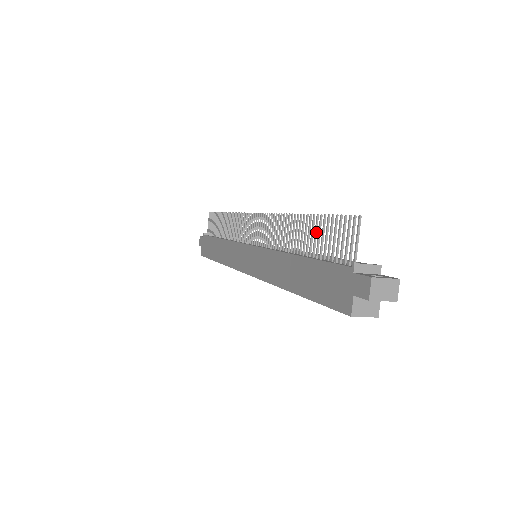
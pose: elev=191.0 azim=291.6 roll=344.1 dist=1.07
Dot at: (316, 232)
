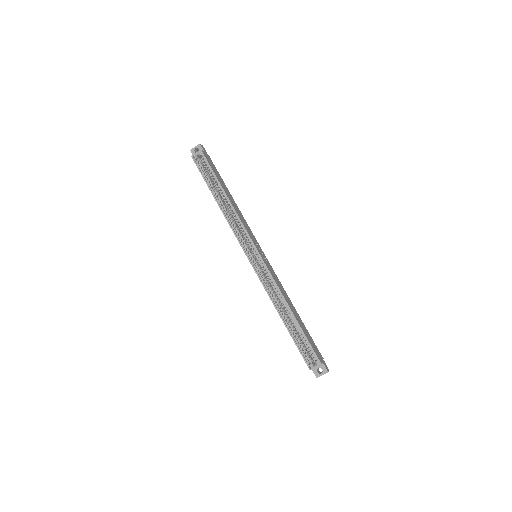
Dot at: occluded
